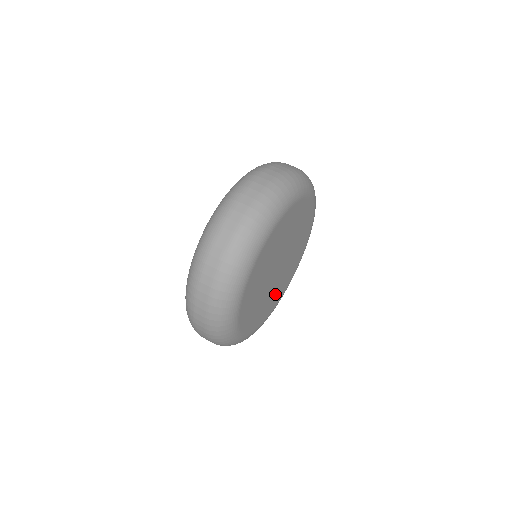
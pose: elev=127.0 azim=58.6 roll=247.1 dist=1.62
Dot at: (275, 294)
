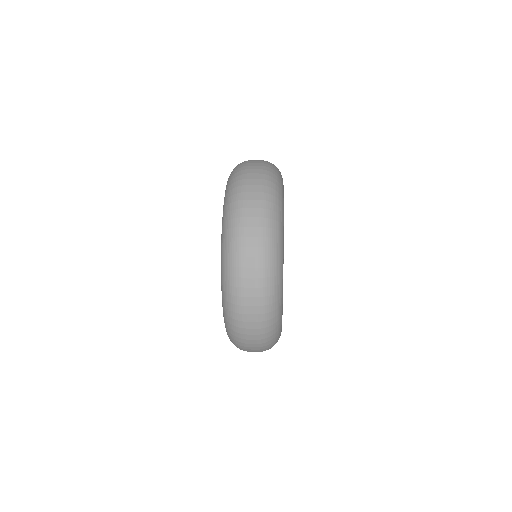
Dot at: occluded
